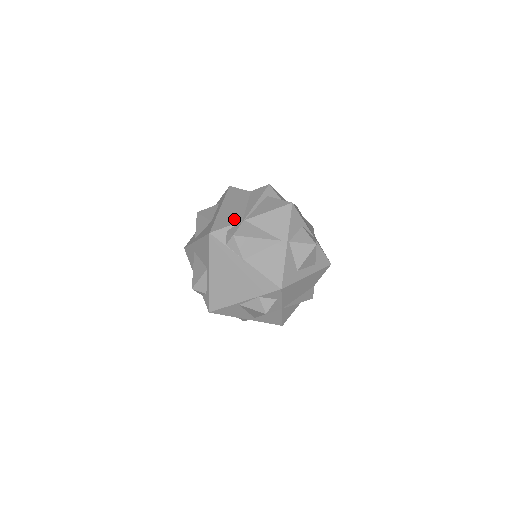
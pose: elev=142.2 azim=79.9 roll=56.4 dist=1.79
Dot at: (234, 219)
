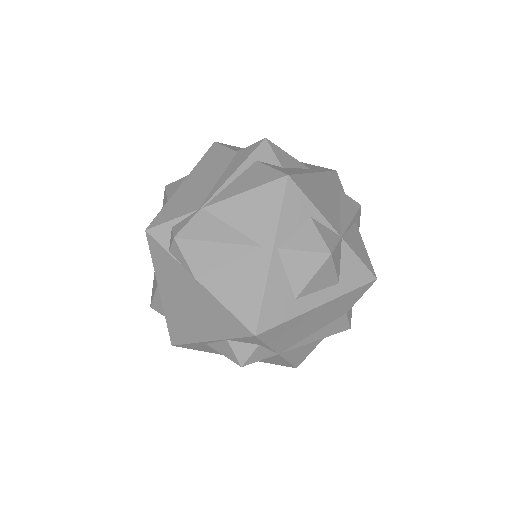
Dot at: (189, 205)
